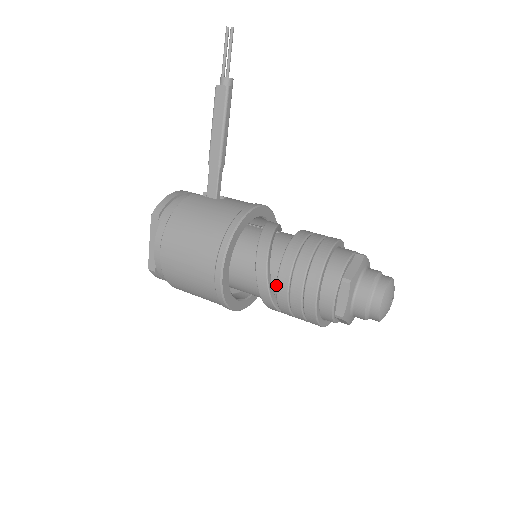
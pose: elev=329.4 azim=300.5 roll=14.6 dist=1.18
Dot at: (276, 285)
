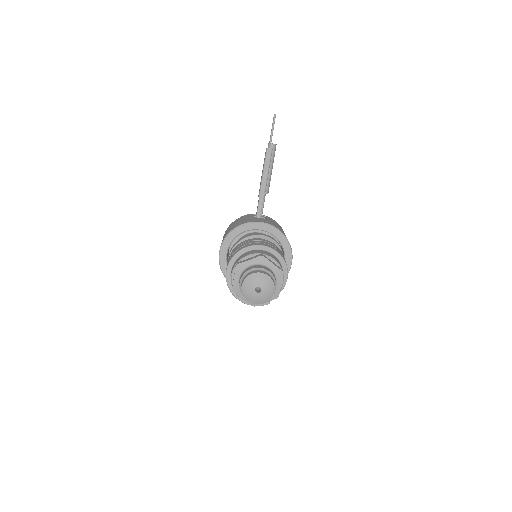
Dot at: occluded
